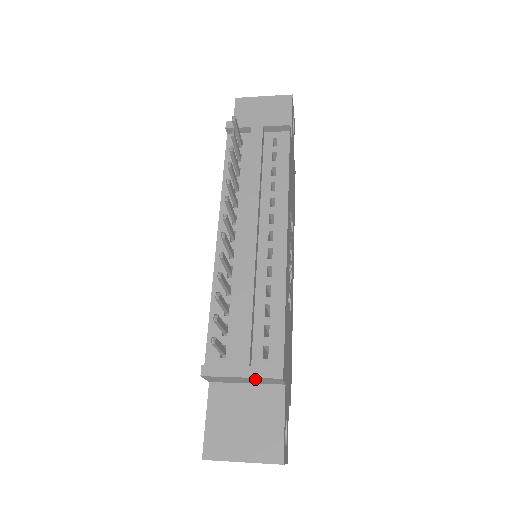
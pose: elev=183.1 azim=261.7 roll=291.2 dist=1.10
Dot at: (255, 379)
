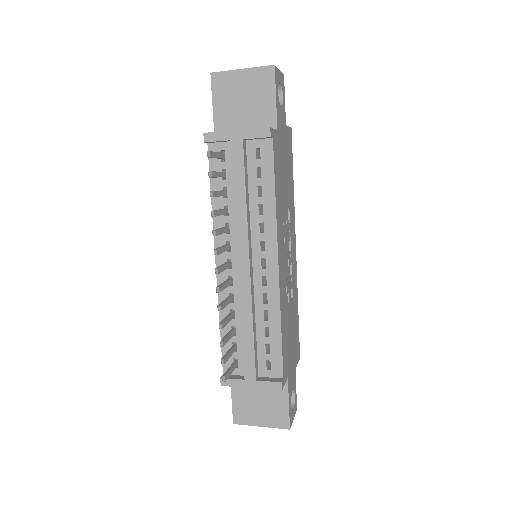
Dot at: occluded
